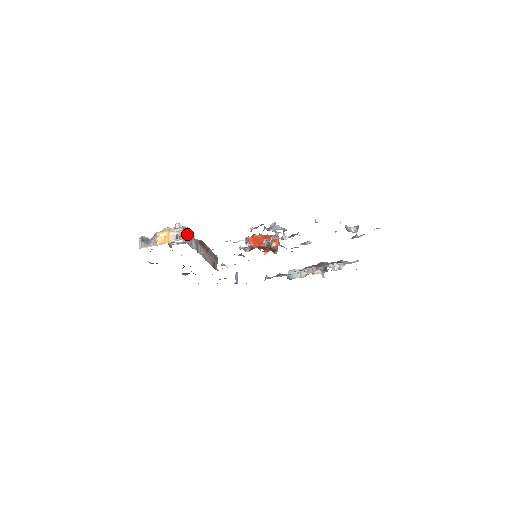
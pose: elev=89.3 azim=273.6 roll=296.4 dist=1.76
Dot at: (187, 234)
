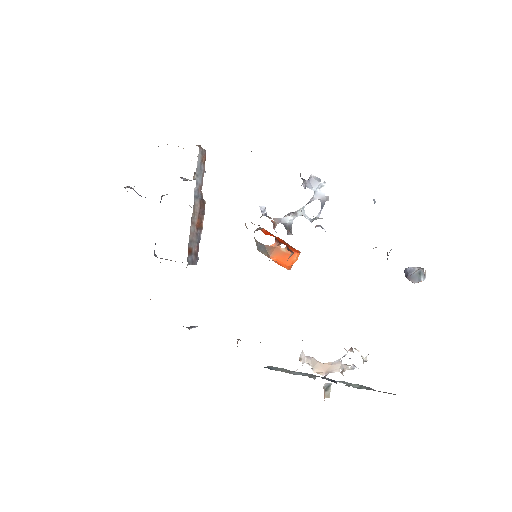
Dot at: (203, 163)
